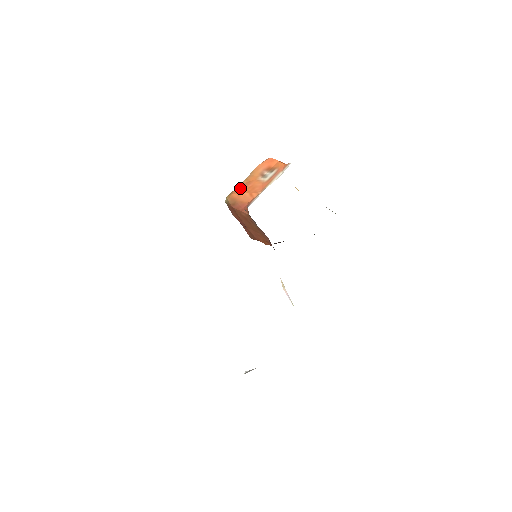
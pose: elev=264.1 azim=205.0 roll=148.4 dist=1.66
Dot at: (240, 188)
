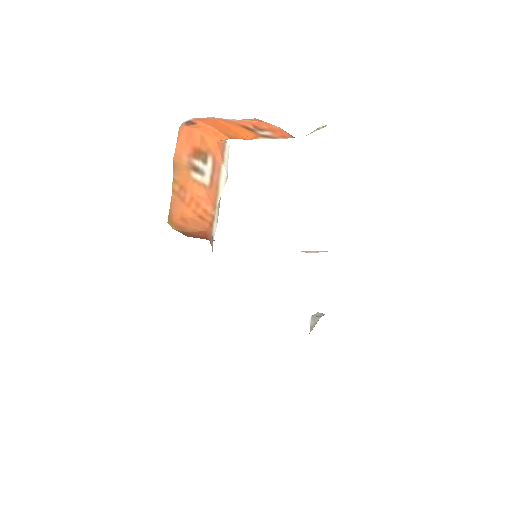
Dot at: (177, 204)
